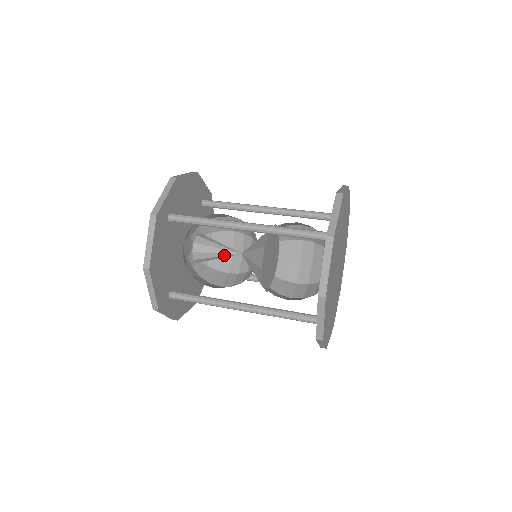
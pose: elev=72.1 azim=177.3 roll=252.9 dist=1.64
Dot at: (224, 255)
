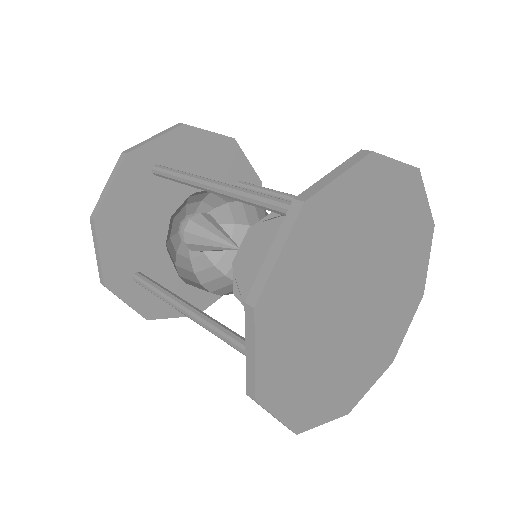
Dot at: (220, 246)
